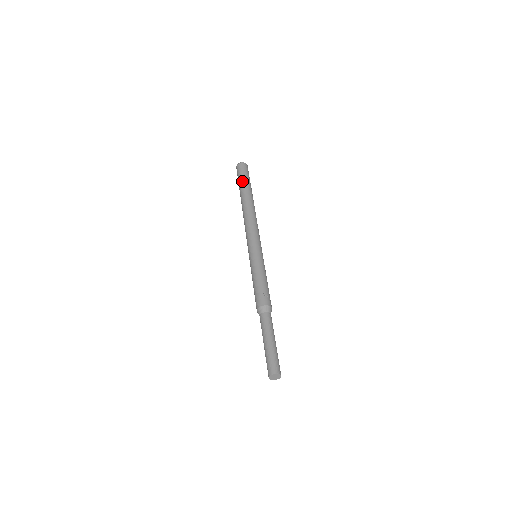
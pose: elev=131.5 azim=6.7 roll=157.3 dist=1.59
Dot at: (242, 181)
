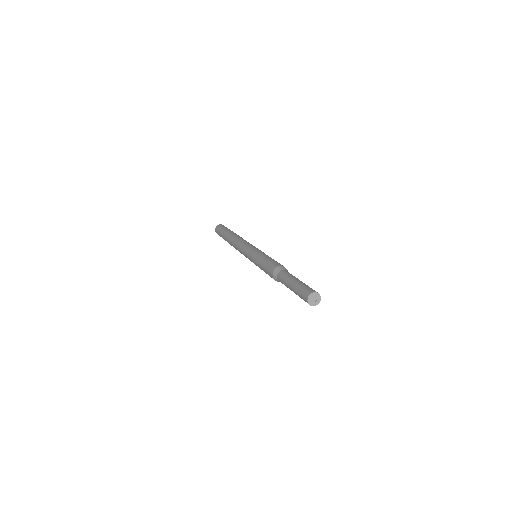
Dot at: (227, 229)
